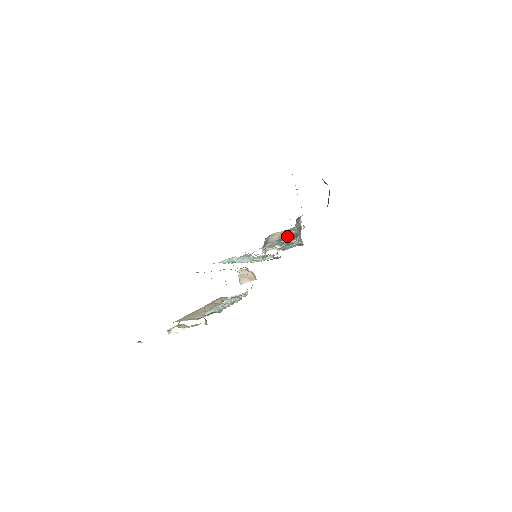
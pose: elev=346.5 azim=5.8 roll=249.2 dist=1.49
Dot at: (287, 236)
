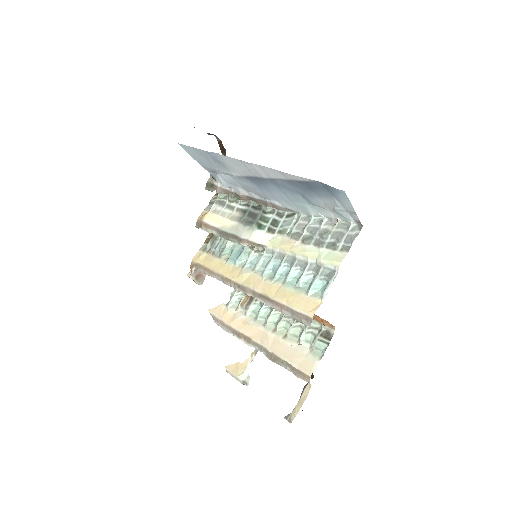
Dot at: (239, 213)
